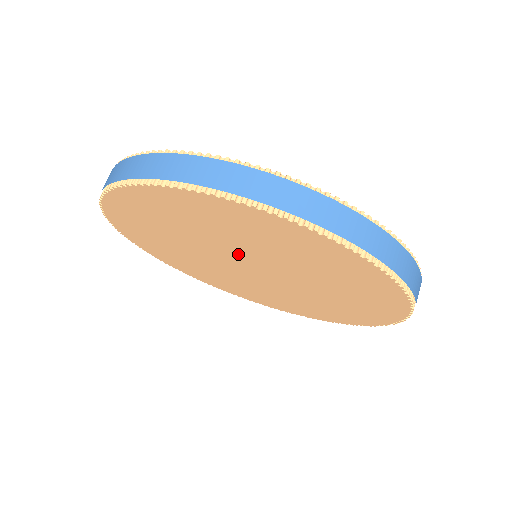
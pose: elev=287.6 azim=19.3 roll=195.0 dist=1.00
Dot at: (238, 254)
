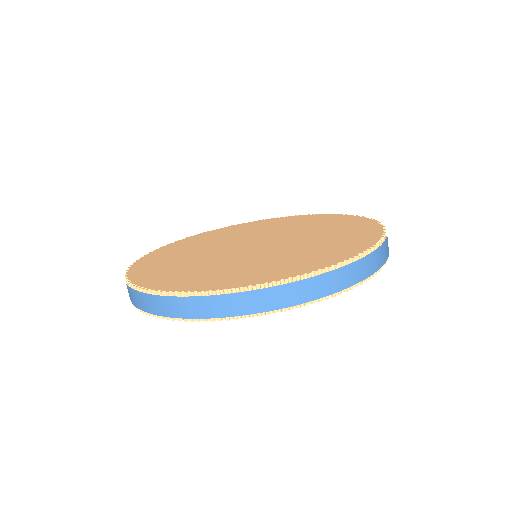
Dot at: occluded
